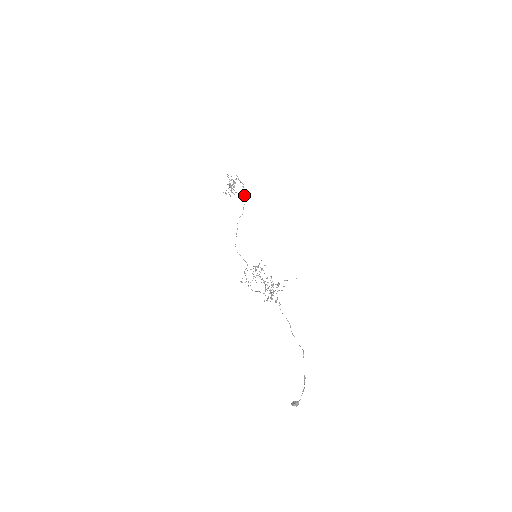
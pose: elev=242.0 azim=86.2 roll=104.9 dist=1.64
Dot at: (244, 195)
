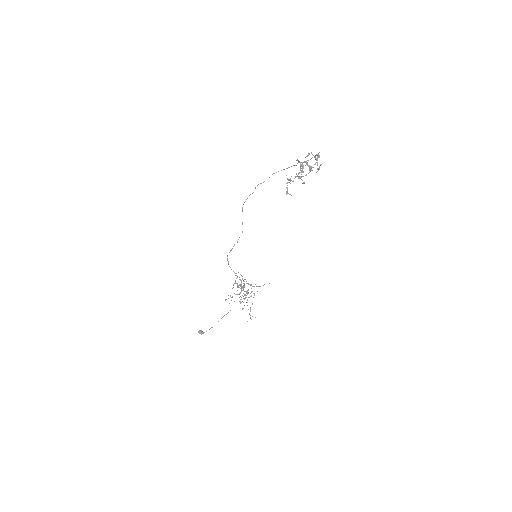
Dot at: occluded
